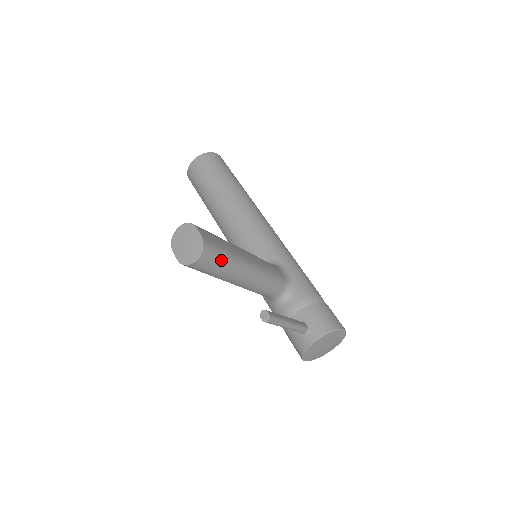
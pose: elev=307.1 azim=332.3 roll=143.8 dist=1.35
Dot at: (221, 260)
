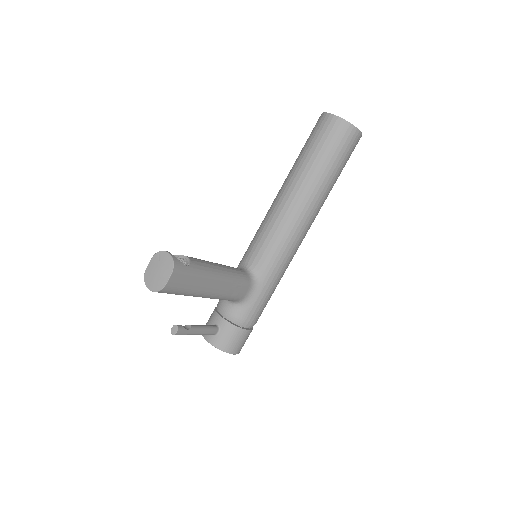
Dot at: occluded
